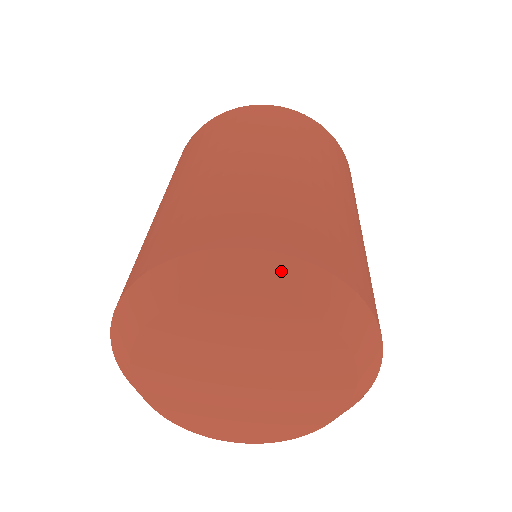
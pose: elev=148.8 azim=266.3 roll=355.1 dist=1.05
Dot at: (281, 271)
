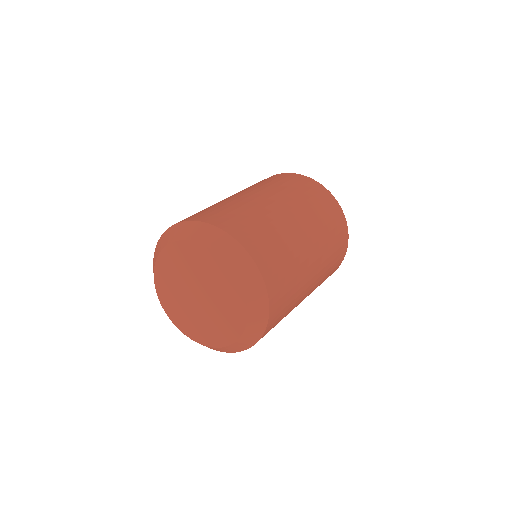
Dot at: (234, 250)
